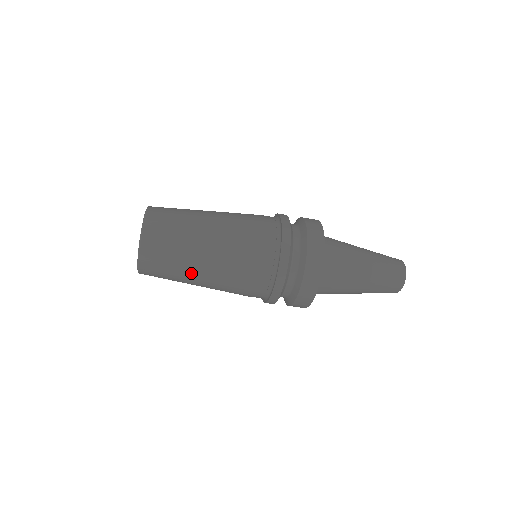
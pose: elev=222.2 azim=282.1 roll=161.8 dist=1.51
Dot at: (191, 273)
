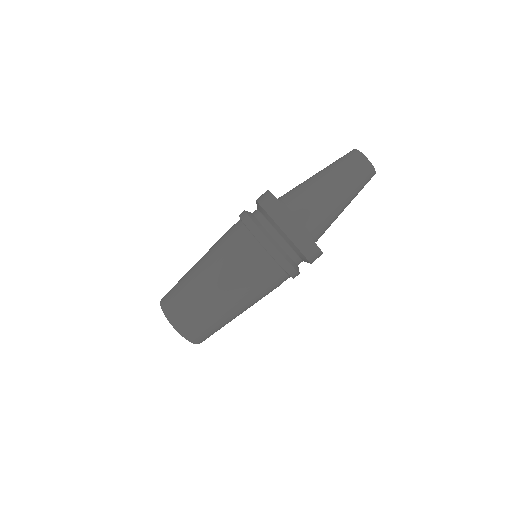
Dot at: (220, 309)
